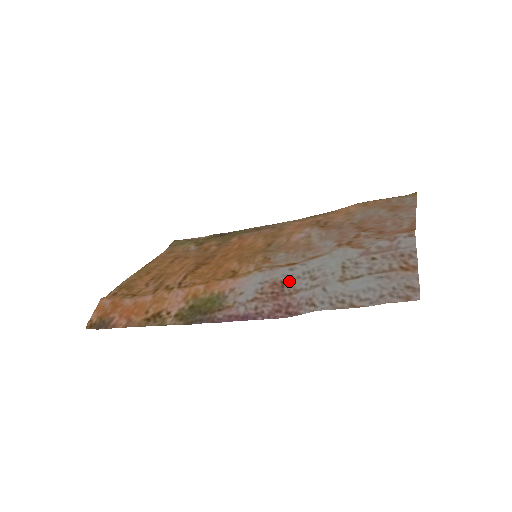
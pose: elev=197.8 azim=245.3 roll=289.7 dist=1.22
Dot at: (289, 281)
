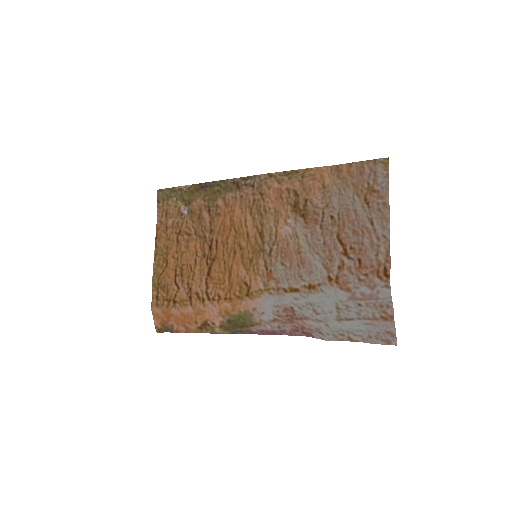
Dot at: (297, 308)
